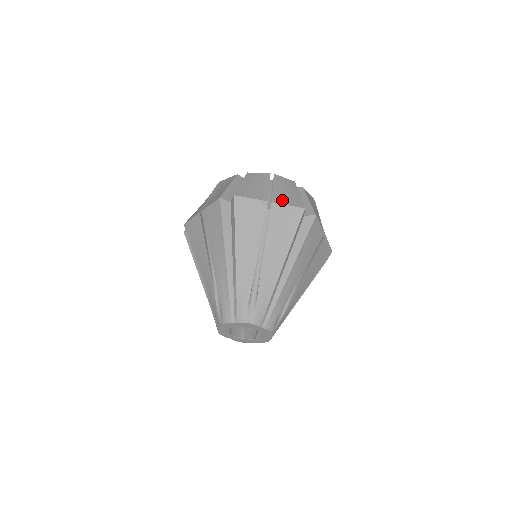
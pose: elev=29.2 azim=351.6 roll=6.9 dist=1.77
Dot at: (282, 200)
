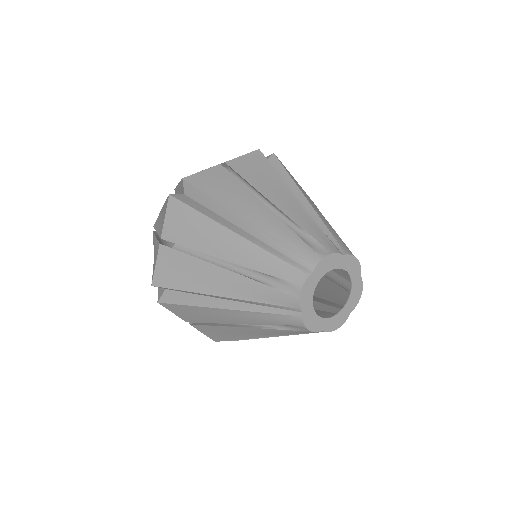
Dot at: occluded
